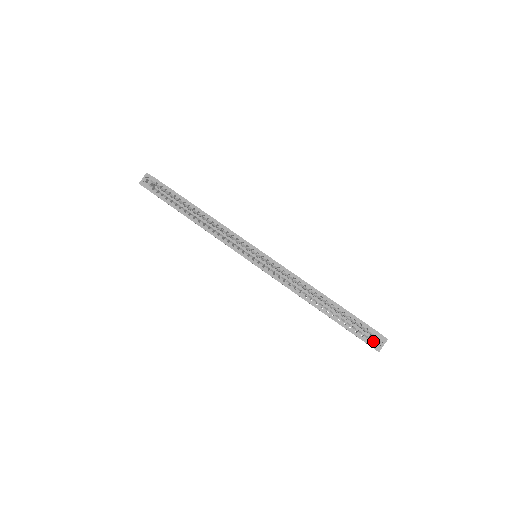
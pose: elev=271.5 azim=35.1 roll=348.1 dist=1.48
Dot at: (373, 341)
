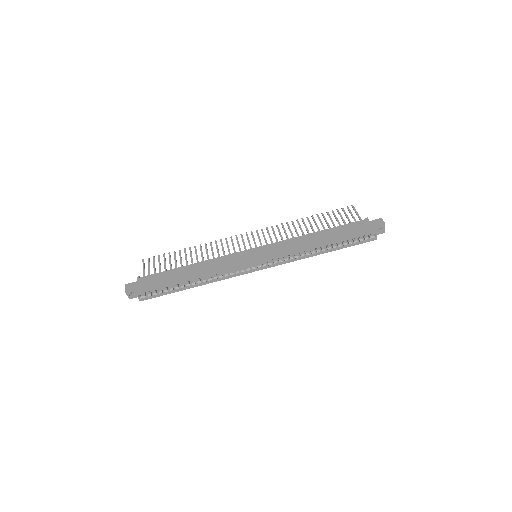
Dot at: occluded
